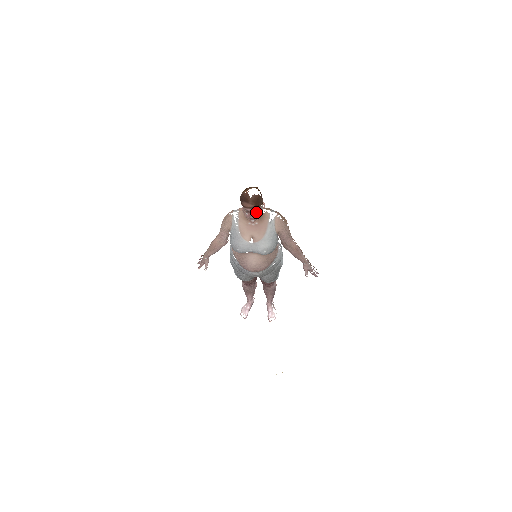
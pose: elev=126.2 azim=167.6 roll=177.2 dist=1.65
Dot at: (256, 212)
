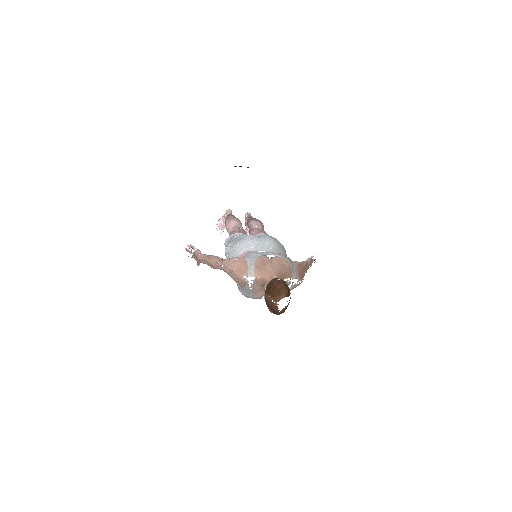
Dot at: occluded
